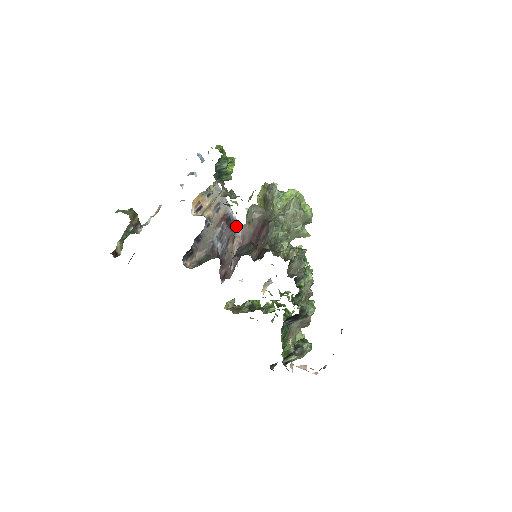
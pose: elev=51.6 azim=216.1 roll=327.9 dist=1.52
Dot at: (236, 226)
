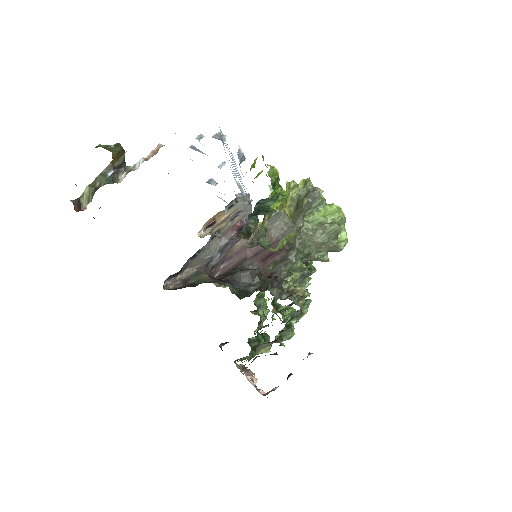
Dot at: occluded
